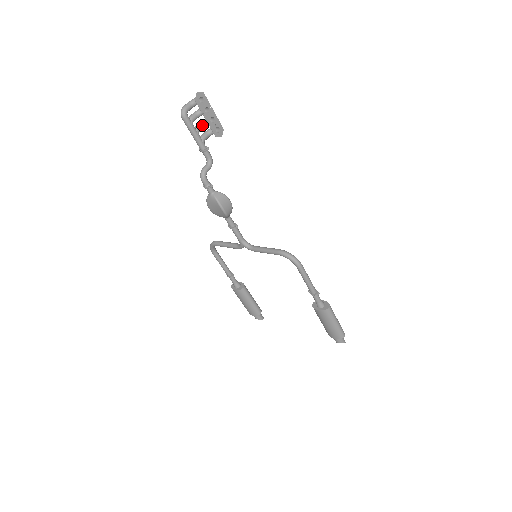
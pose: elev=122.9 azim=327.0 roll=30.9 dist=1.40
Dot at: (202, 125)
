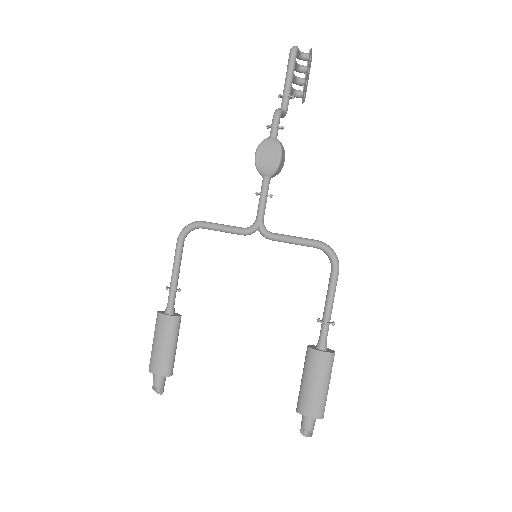
Dot at: (296, 78)
